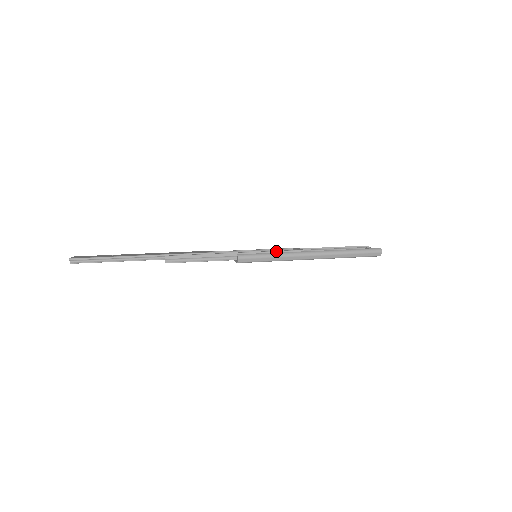
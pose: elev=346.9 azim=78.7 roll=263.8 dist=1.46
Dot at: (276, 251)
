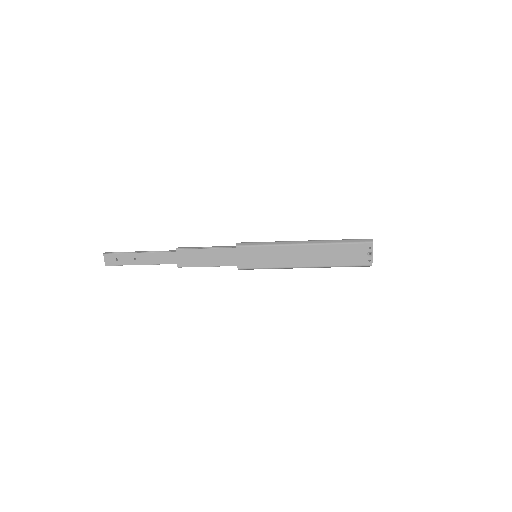
Dot at: occluded
